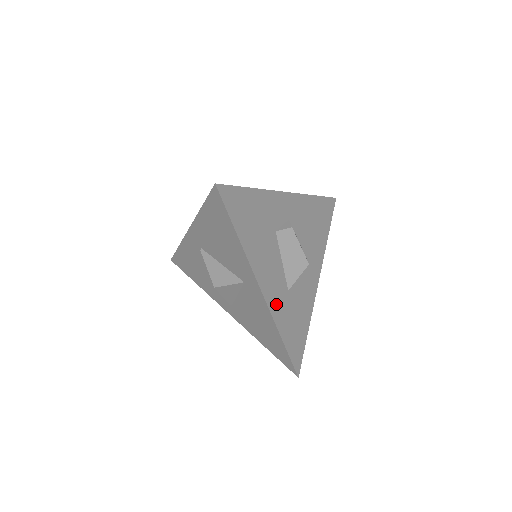
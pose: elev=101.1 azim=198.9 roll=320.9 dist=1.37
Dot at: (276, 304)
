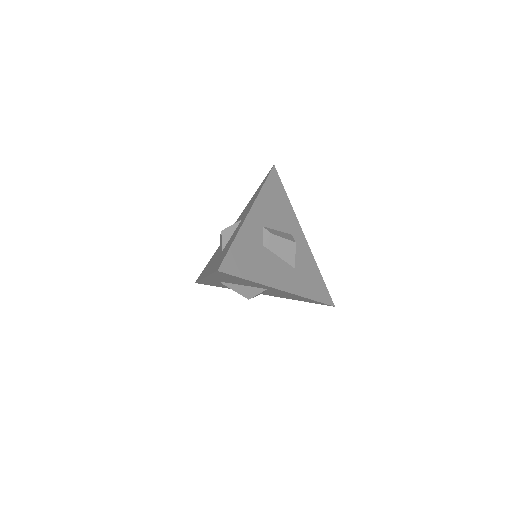
Dot at: (295, 286)
